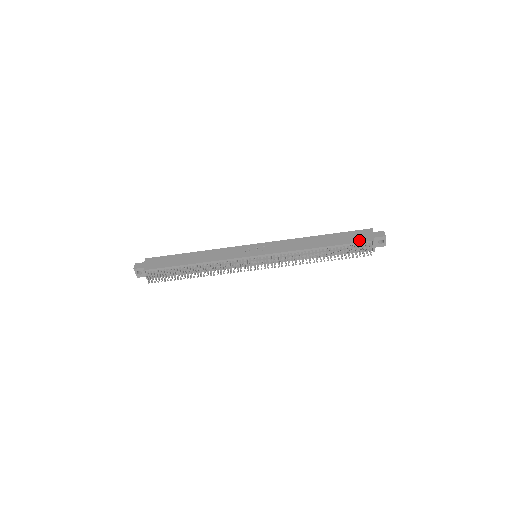
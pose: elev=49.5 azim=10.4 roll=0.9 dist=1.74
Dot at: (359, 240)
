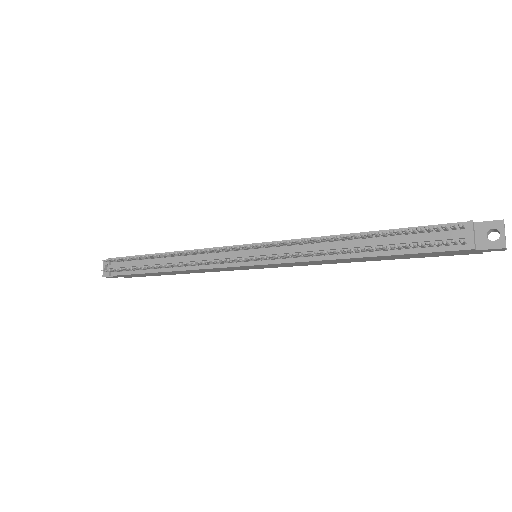
Dot at: (441, 224)
